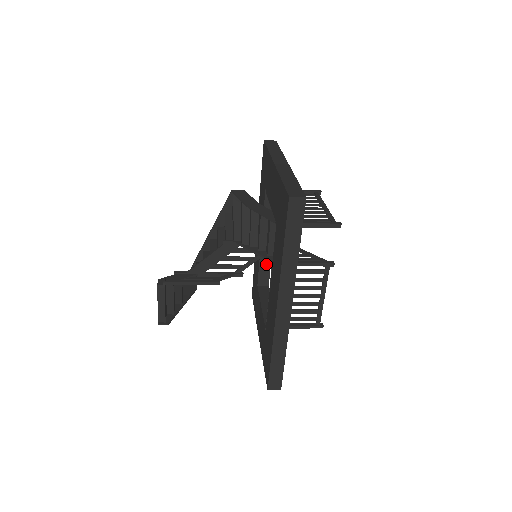
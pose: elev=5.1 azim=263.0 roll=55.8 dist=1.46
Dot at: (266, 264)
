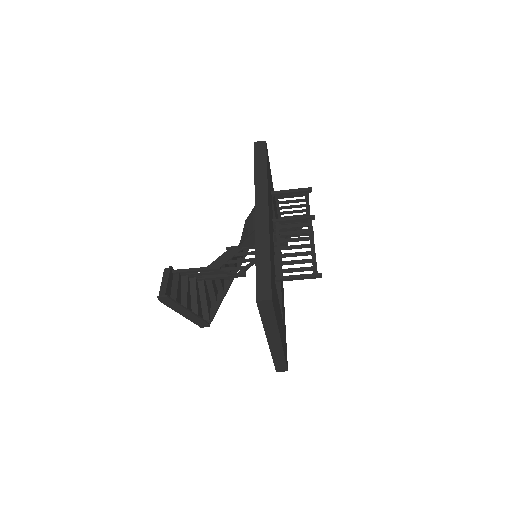
Dot at: occluded
